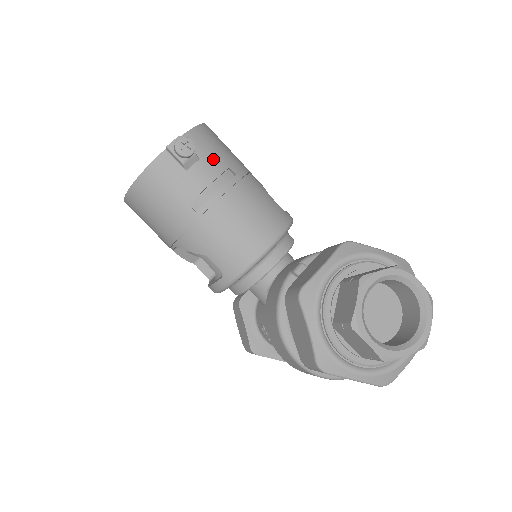
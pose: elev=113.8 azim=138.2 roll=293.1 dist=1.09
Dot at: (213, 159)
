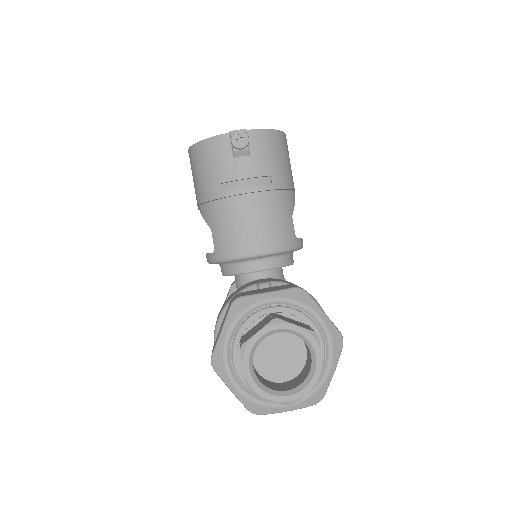
Dot at: (261, 162)
